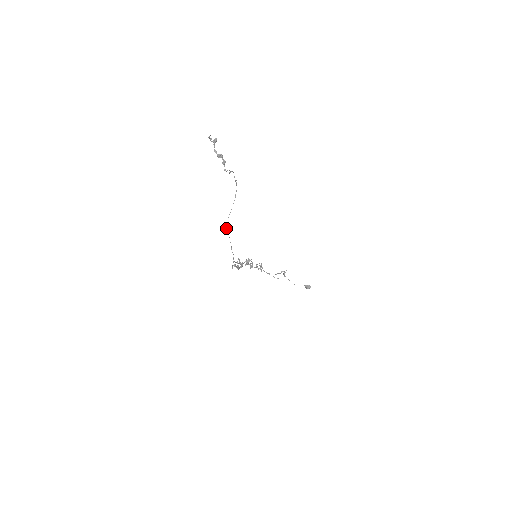
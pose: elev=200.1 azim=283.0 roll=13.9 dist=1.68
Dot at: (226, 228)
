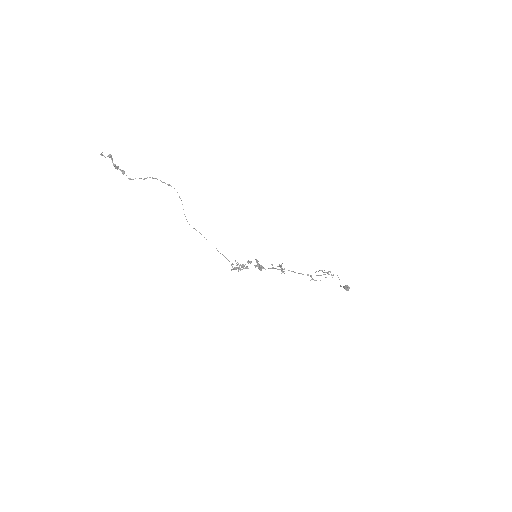
Dot at: occluded
